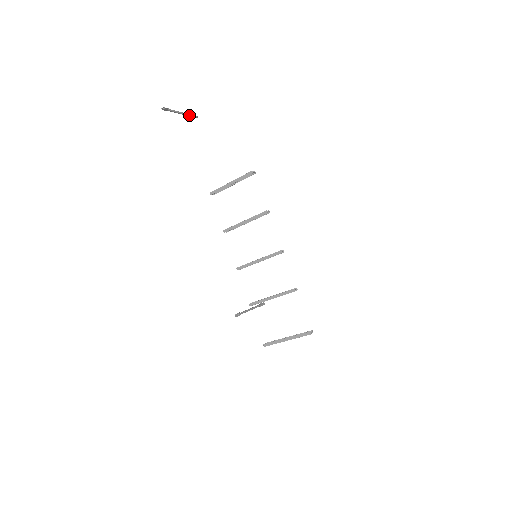
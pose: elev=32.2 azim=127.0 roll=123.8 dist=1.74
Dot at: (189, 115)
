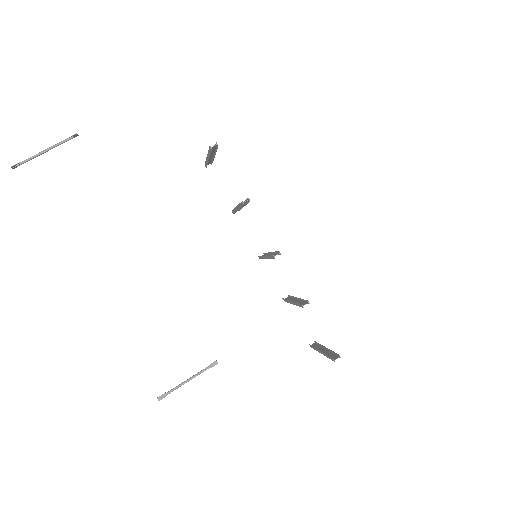
Dot at: (60, 143)
